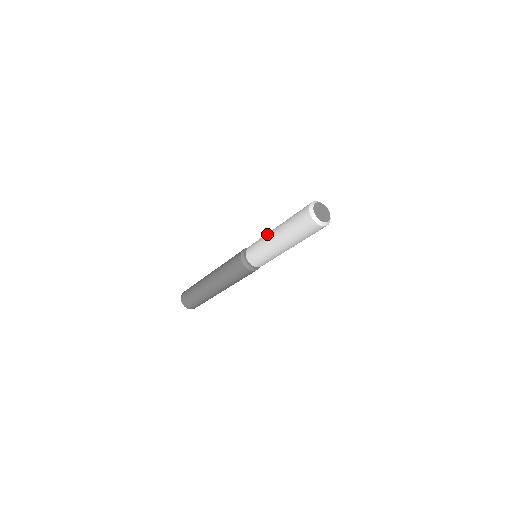
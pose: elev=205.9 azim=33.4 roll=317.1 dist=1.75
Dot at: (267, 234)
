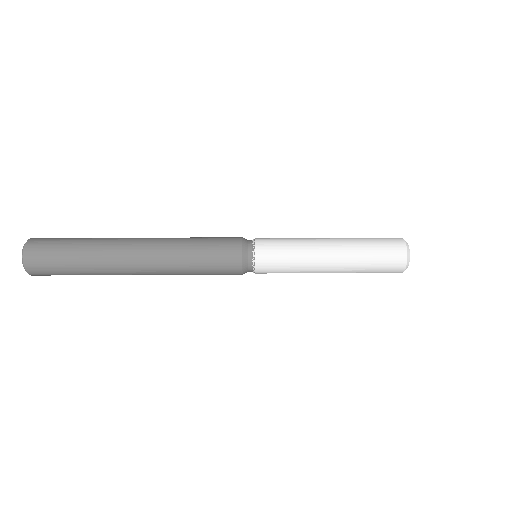
Dot at: occluded
